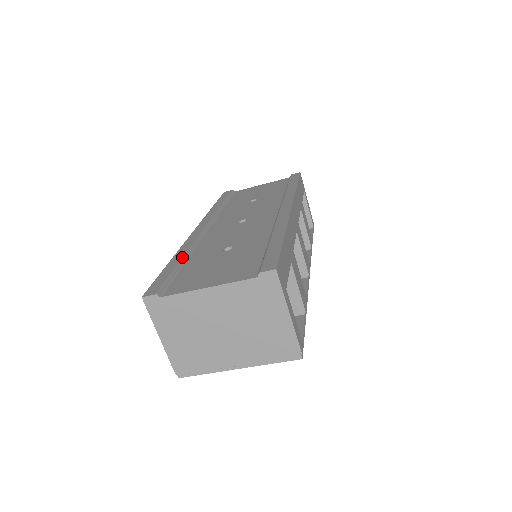
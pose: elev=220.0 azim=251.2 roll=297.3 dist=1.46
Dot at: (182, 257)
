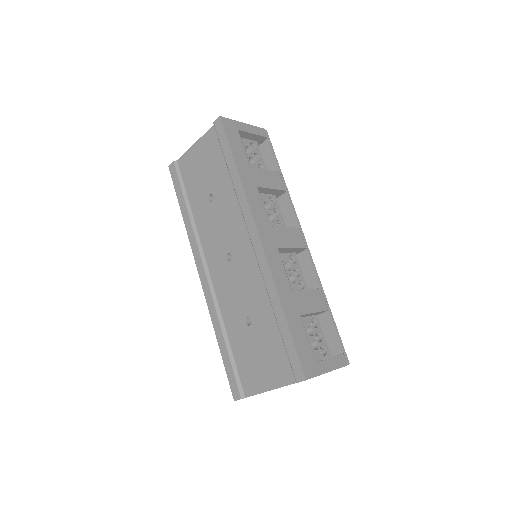
Dot at: (223, 337)
